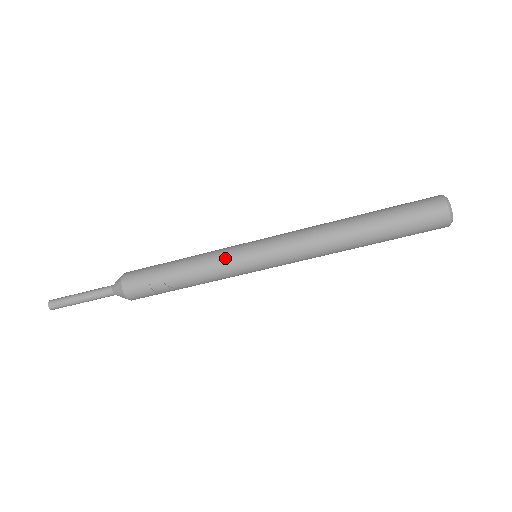
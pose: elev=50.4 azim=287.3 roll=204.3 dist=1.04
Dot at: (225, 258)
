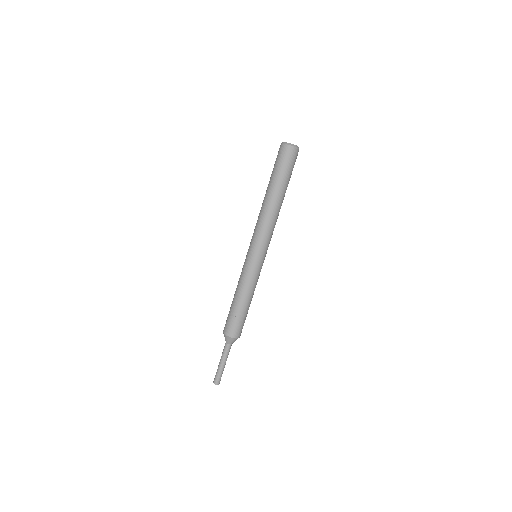
Dot at: (249, 273)
